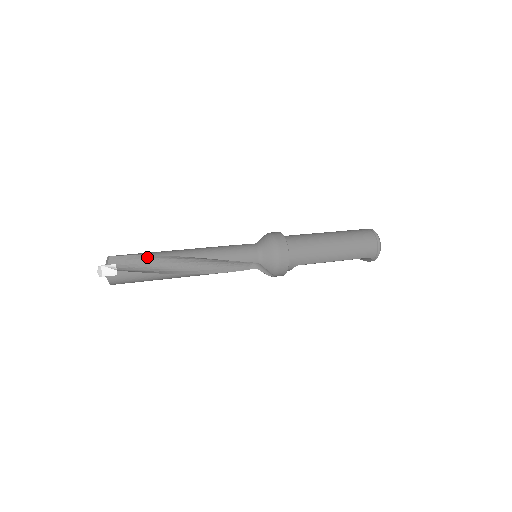
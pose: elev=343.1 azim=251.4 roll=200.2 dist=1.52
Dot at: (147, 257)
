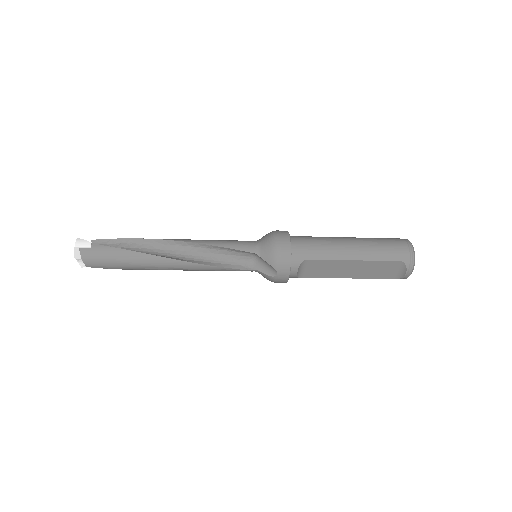
Dot at: (130, 241)
